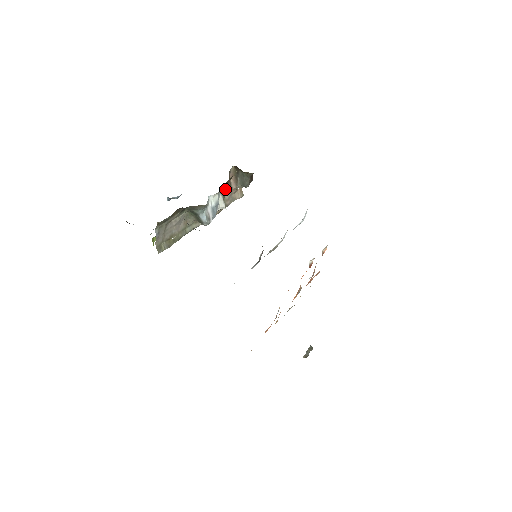
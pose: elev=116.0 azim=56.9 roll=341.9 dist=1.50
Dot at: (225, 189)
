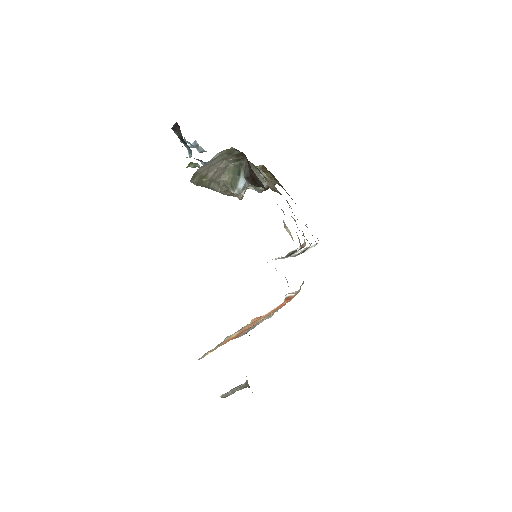
Dot at: occluded
